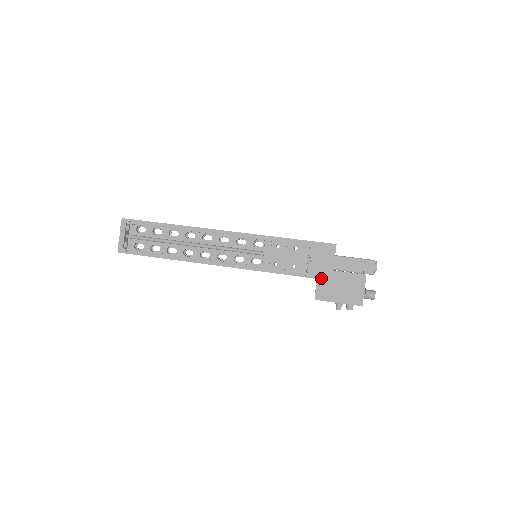
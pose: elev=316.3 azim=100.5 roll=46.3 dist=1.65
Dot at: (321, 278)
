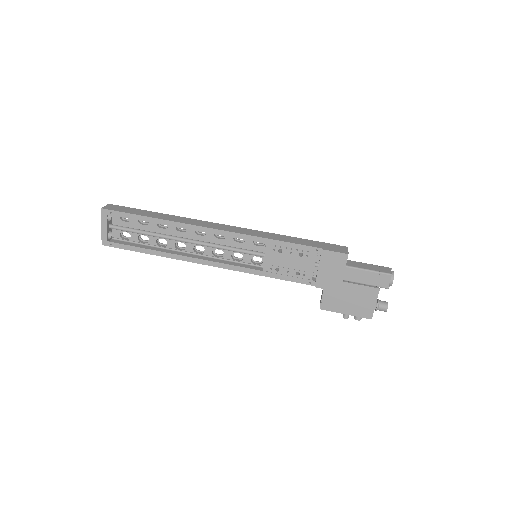
Dot at: (328, 288)
